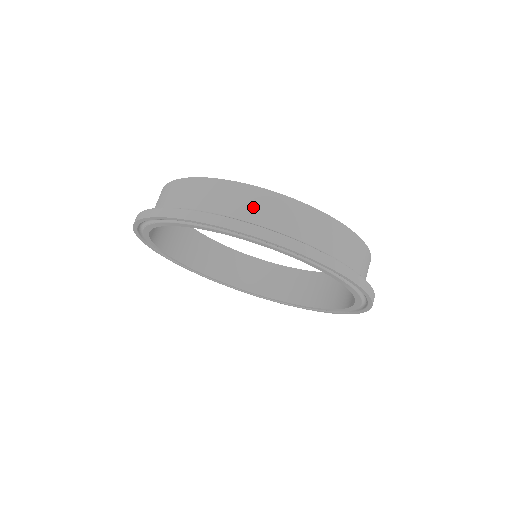
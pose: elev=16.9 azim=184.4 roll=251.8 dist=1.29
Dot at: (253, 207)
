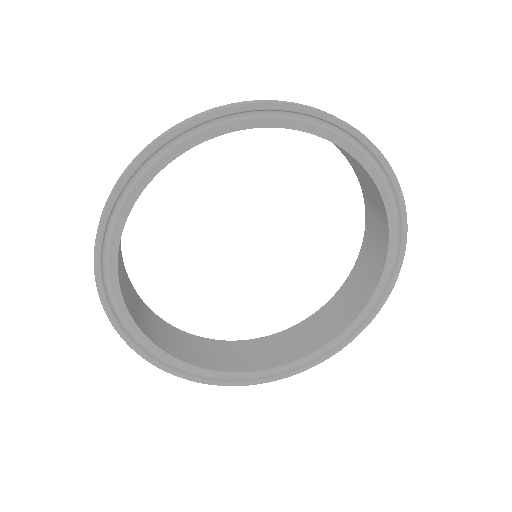
Dot at: occluded
